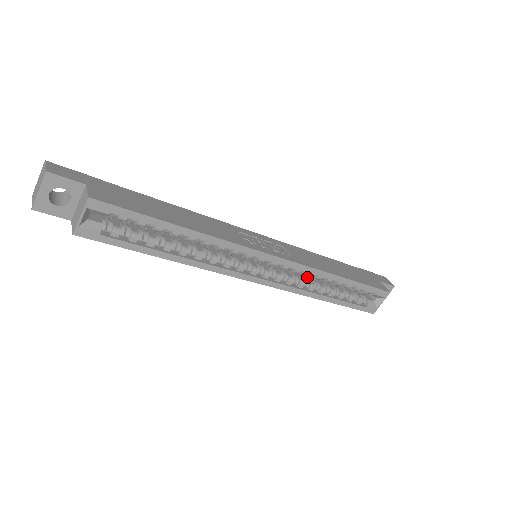
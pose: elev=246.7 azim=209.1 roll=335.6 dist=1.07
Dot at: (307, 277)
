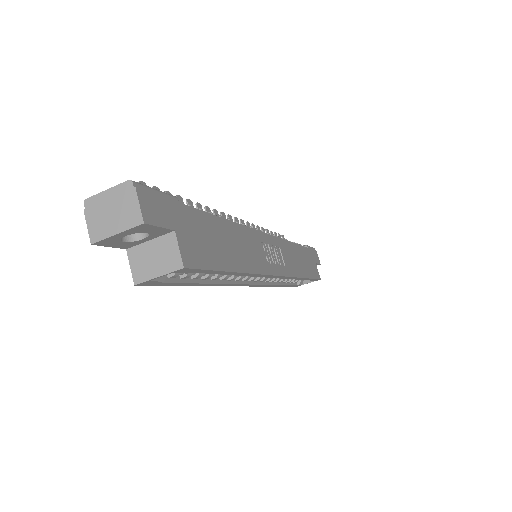
Dot at: occluded
